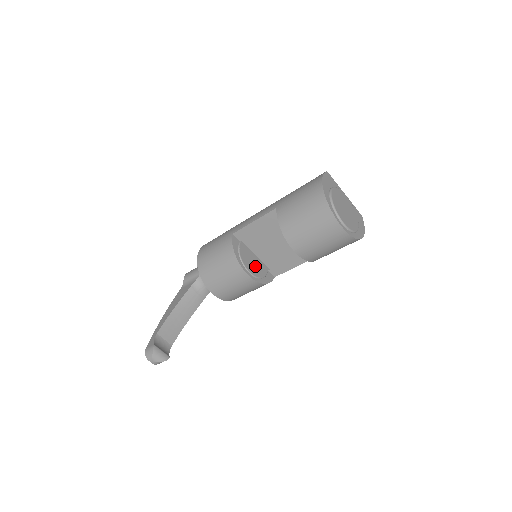
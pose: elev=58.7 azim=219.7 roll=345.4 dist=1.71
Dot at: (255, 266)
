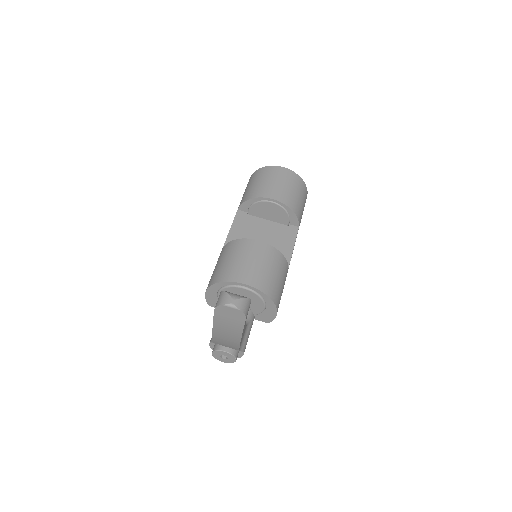
Dot at: occluded
